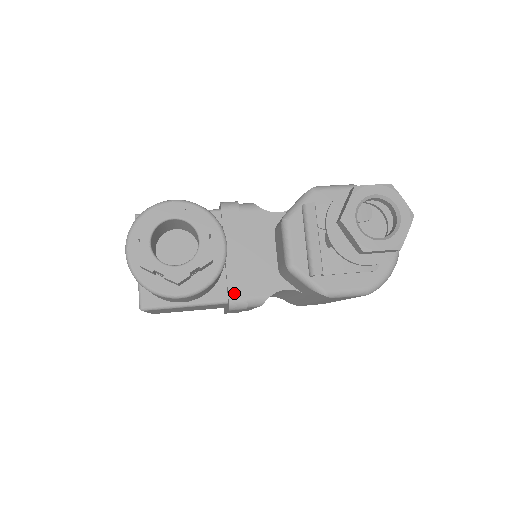
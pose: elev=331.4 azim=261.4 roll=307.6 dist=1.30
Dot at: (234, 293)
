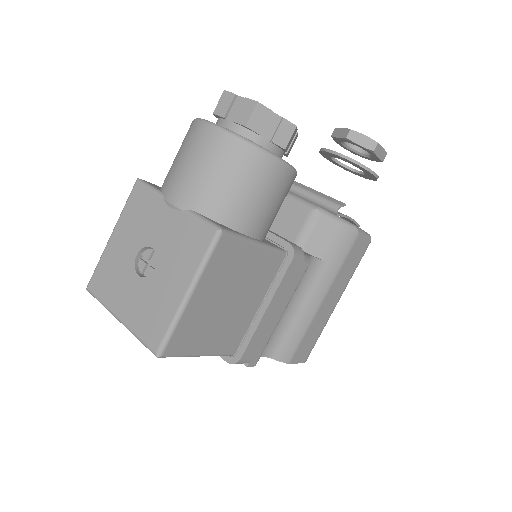
Dot at: (287, 241)
